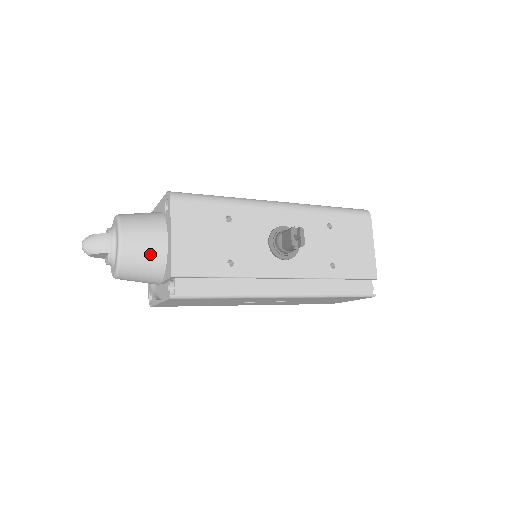
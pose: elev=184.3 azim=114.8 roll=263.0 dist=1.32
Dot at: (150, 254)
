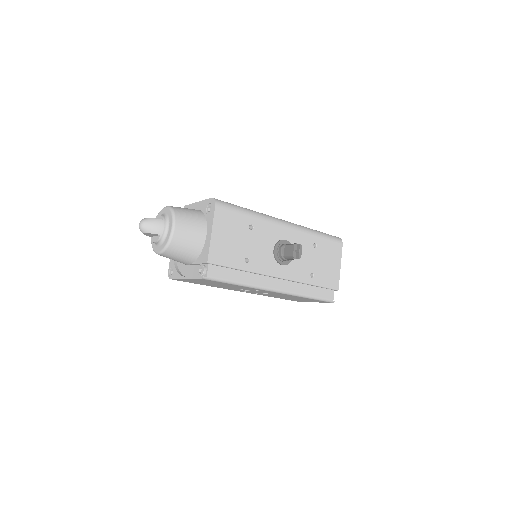
Dot at: (192, 242)
